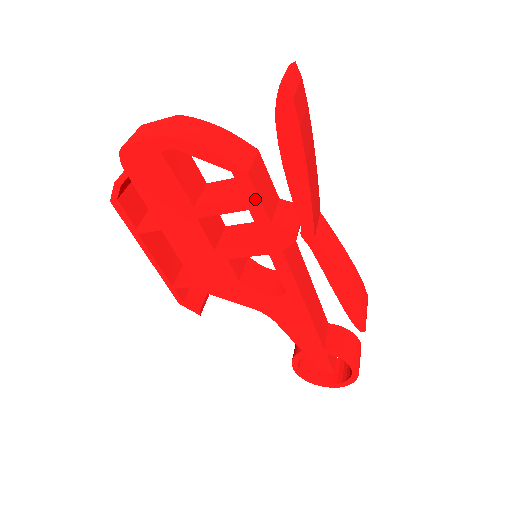
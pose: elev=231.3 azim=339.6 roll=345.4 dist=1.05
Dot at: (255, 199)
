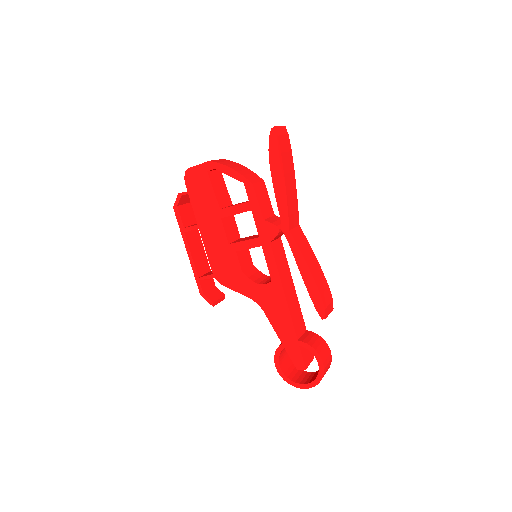
Dot at: (255, 202)
